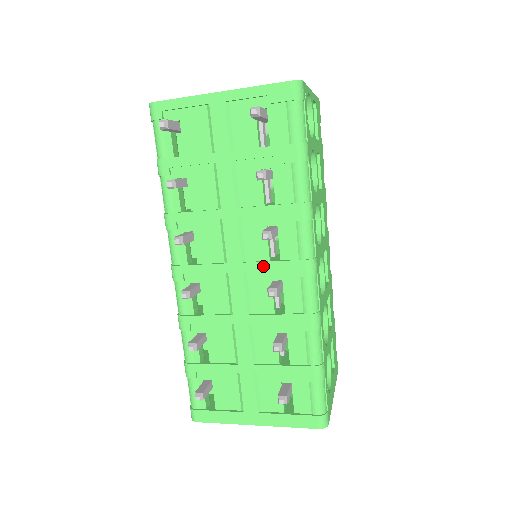
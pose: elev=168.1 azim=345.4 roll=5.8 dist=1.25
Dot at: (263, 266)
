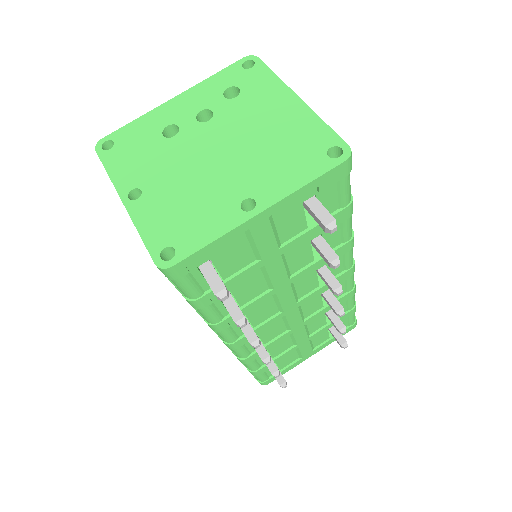
Dot at: (316, 293)
